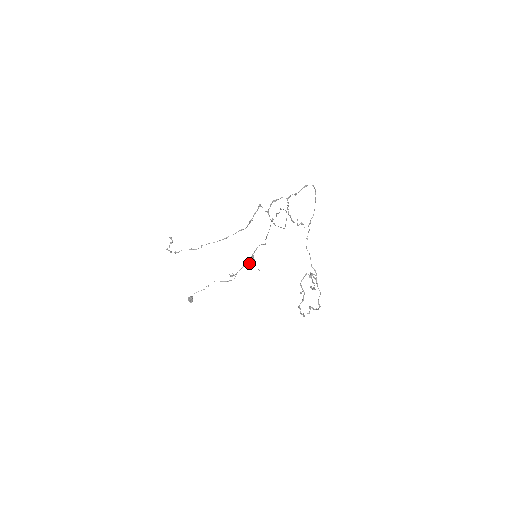
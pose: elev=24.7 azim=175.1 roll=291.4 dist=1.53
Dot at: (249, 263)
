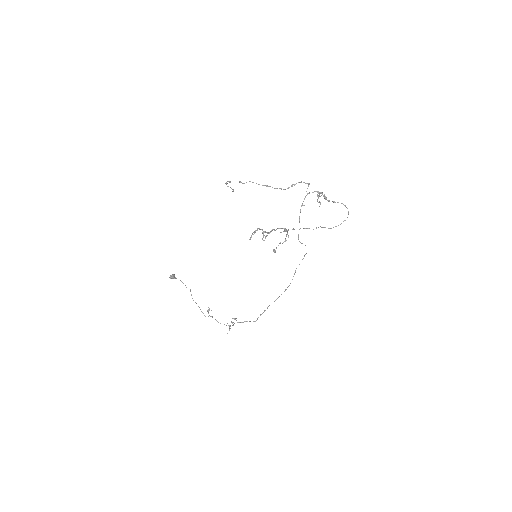
Dot at: occluded
